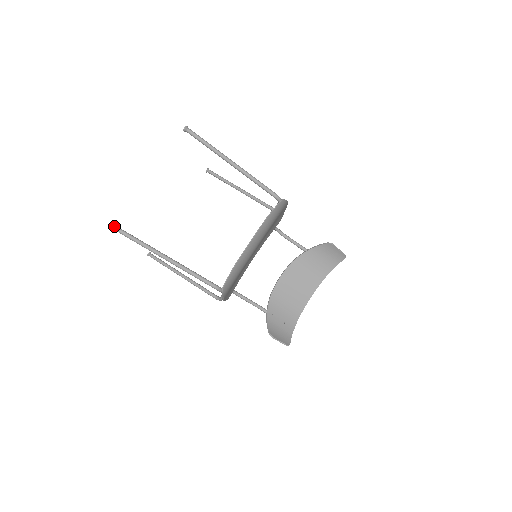
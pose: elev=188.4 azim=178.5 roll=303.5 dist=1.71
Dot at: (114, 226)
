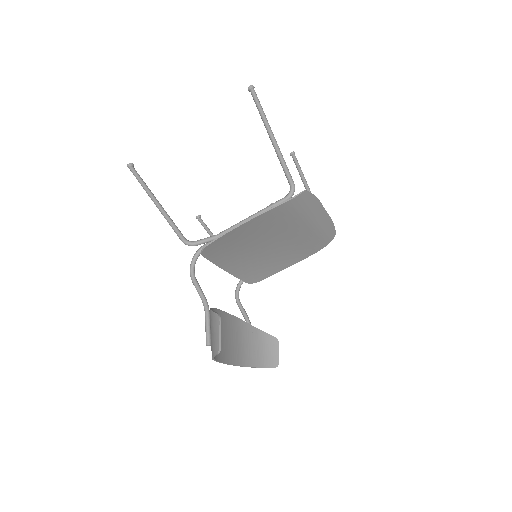
Dot at: (254, 87)
